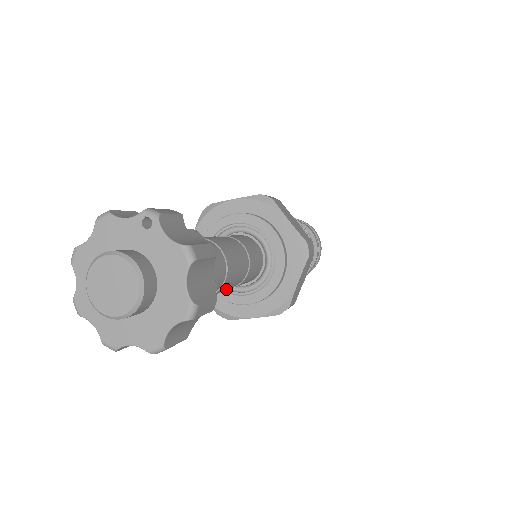
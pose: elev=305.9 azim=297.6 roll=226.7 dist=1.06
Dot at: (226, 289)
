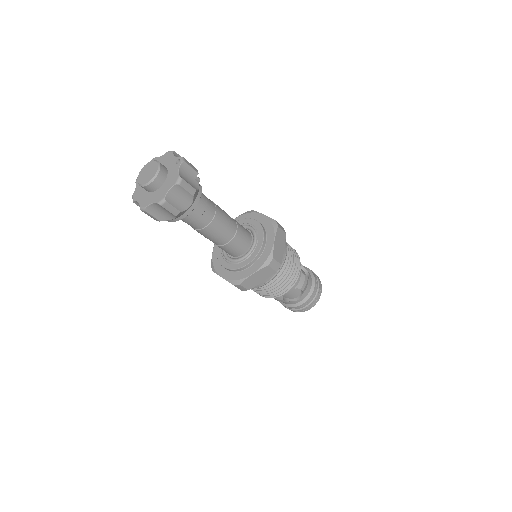
Dot at: (209, 237)
